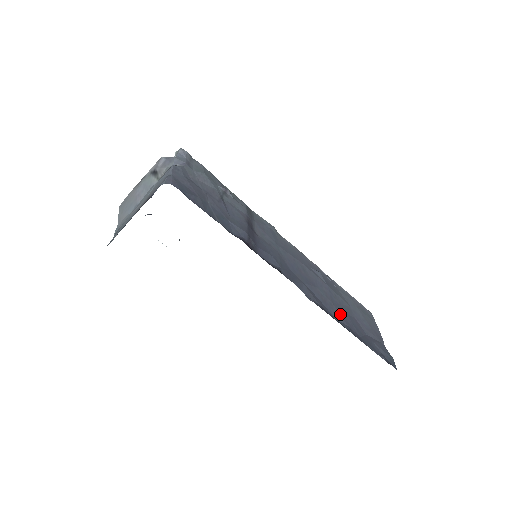
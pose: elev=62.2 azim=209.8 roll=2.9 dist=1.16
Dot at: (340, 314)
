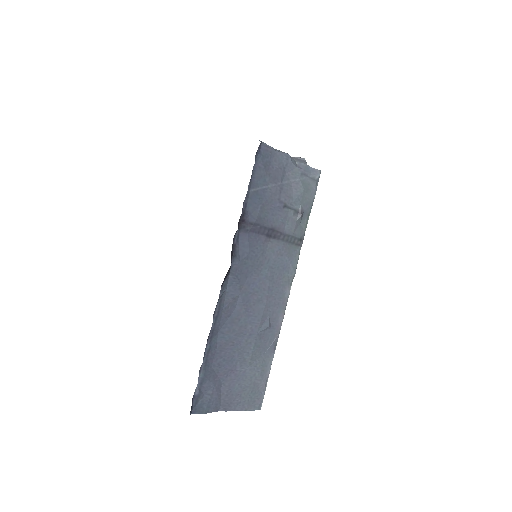
Dot at: (227, 341)
